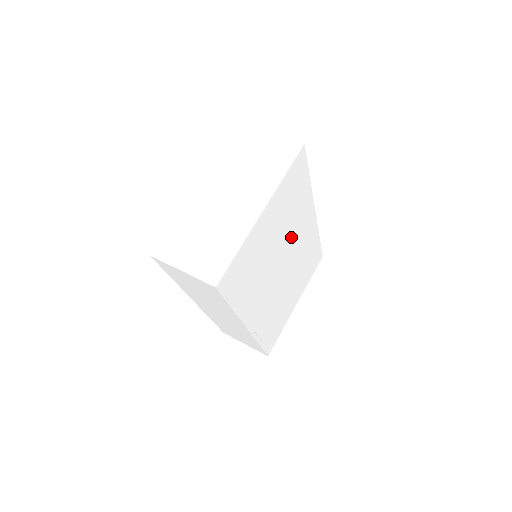
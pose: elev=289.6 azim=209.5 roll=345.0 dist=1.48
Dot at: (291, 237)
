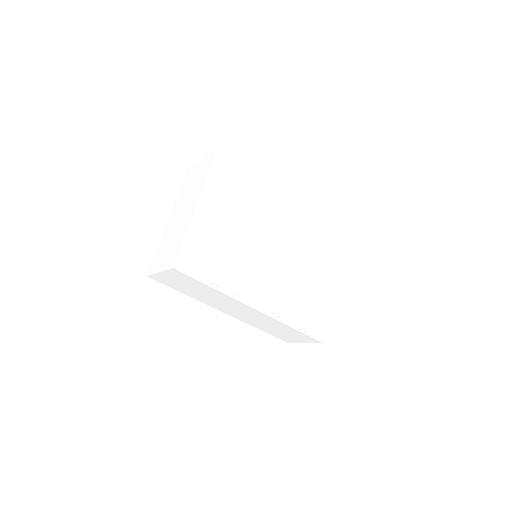
Dot at: (263, 224)
